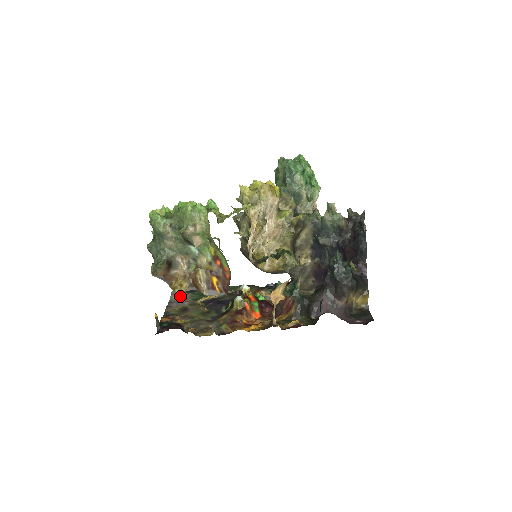
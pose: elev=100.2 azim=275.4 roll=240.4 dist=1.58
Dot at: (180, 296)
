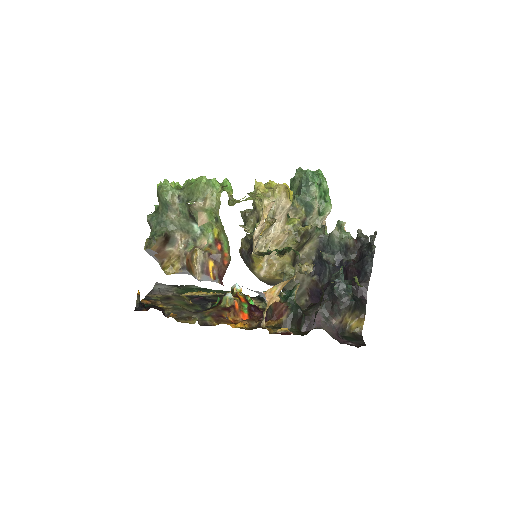
Dot at: (164, 288)
